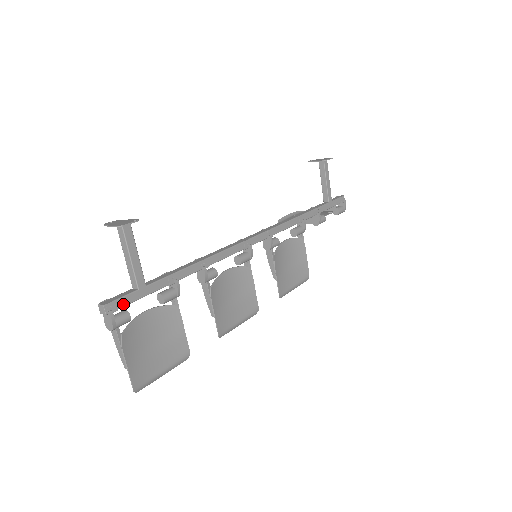
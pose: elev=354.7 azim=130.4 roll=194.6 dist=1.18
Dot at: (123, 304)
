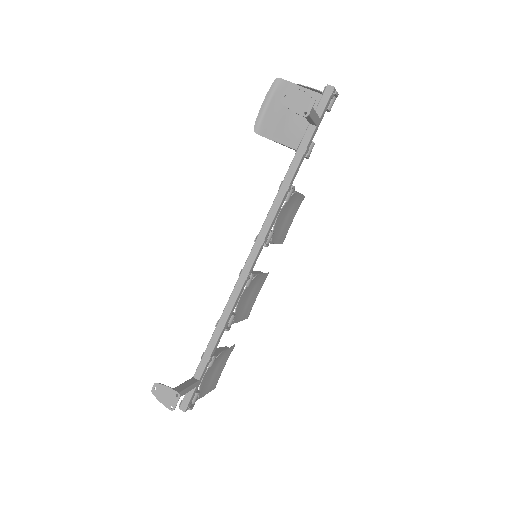
Dot at: (192, 398)
